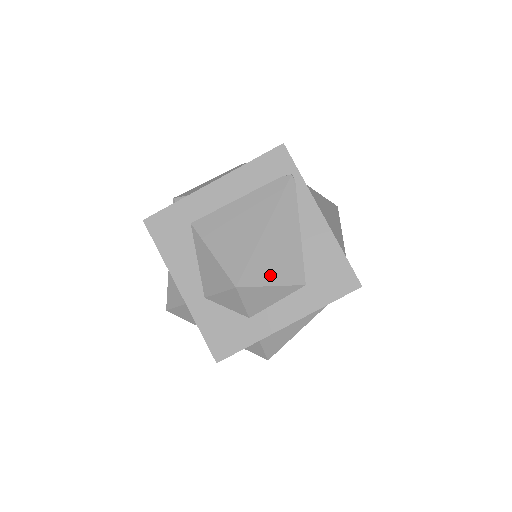
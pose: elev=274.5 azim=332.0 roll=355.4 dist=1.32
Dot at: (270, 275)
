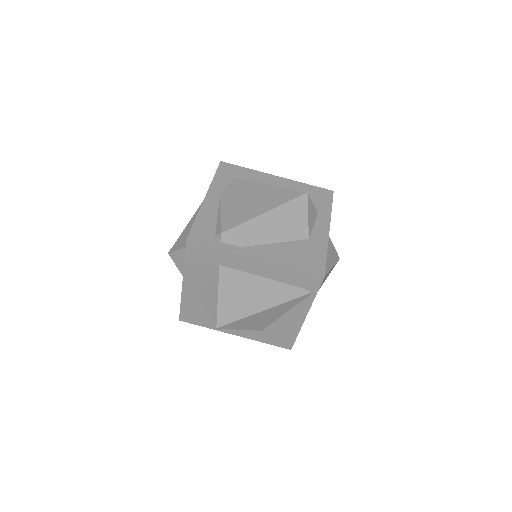
Dot at: (244, 326)
